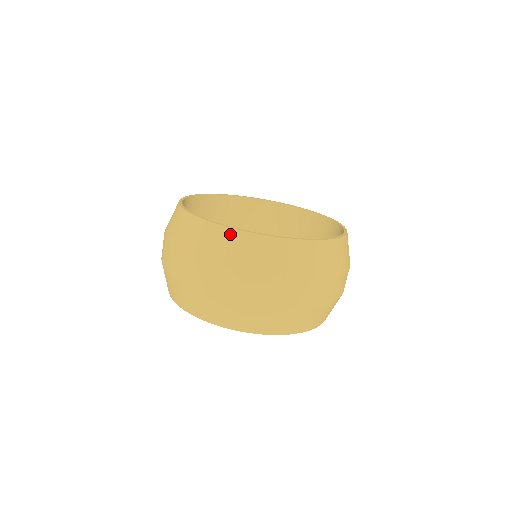
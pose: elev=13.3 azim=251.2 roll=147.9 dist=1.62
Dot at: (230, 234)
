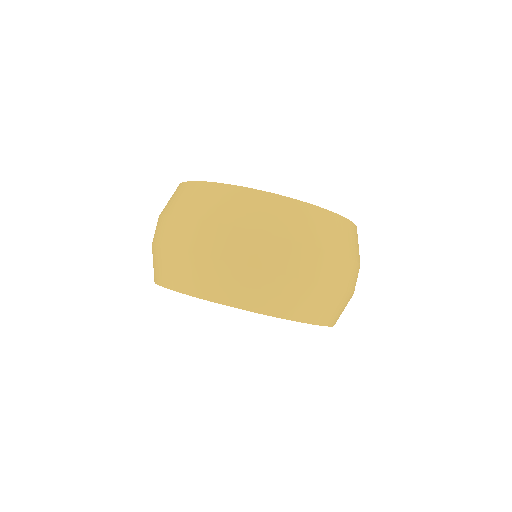
Dot at: (308, 209)
